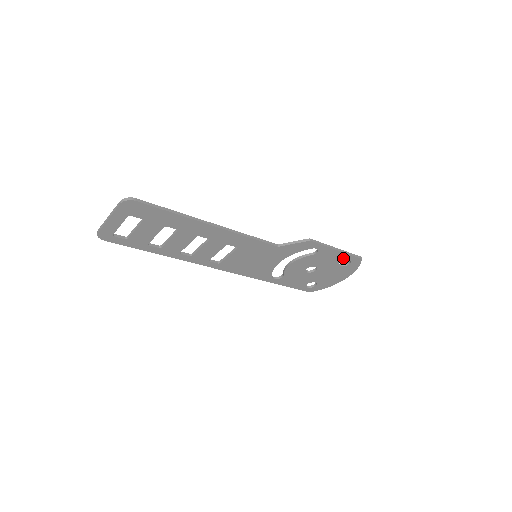
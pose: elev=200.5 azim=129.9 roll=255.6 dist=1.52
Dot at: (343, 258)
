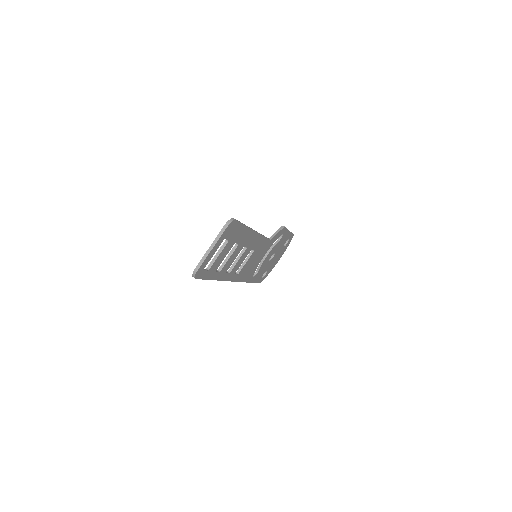
Dot at: (288, 238)
